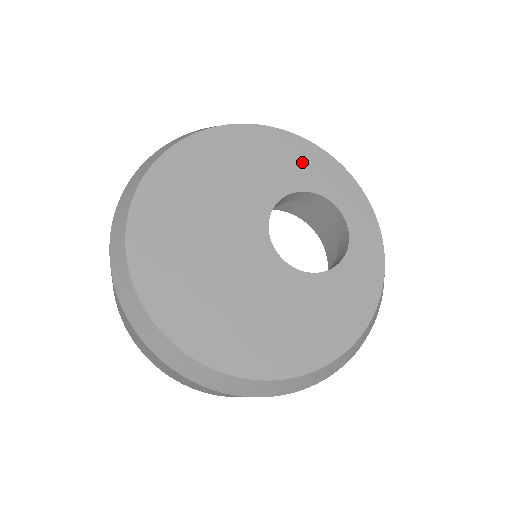
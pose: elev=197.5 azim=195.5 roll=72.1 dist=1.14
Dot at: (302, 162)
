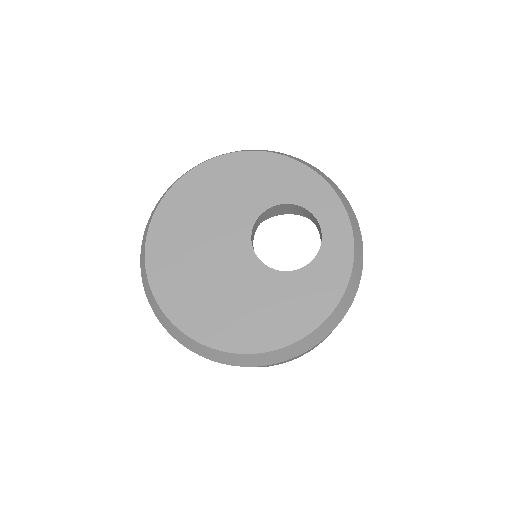
Dot at: (286, 179)
